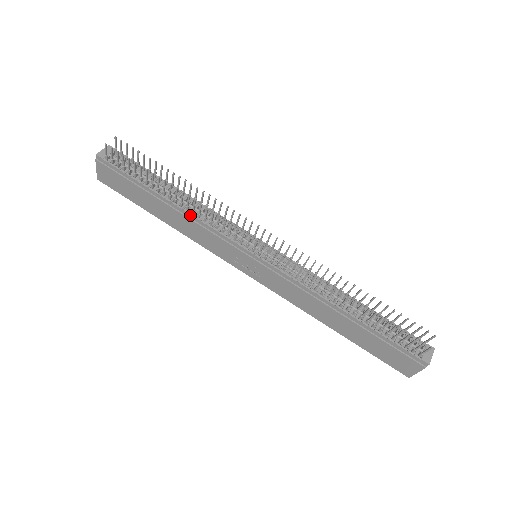
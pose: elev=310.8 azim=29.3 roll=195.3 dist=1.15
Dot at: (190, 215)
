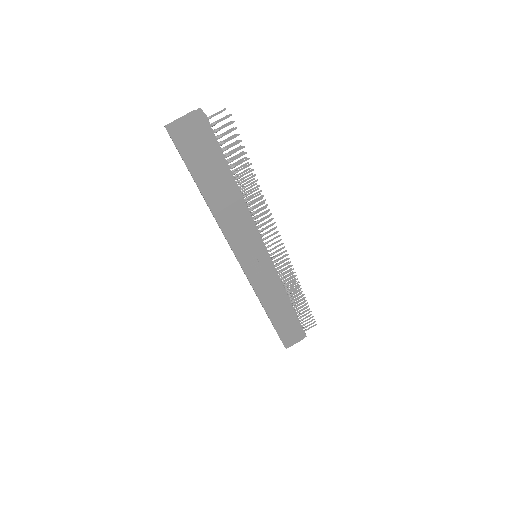
Dot at: (248, 210)
